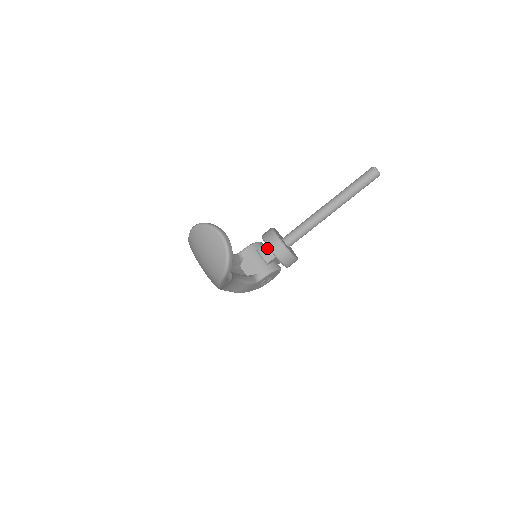
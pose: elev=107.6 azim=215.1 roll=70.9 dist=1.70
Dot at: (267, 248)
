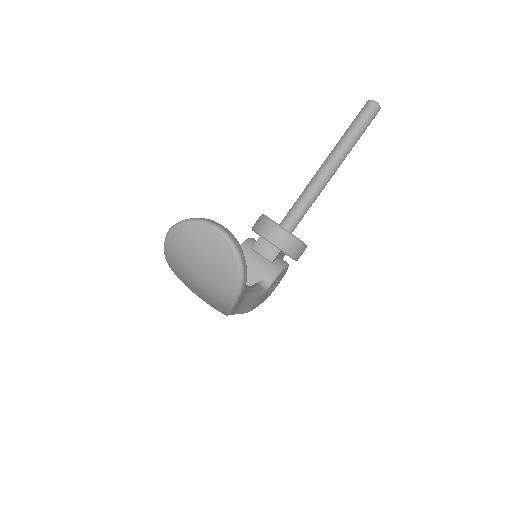
Dot at: (265, 242)
